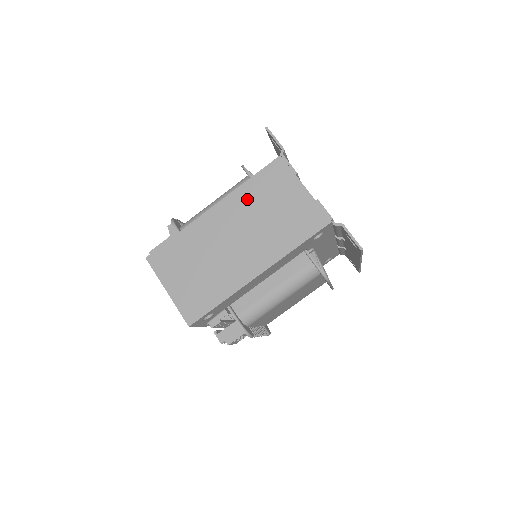
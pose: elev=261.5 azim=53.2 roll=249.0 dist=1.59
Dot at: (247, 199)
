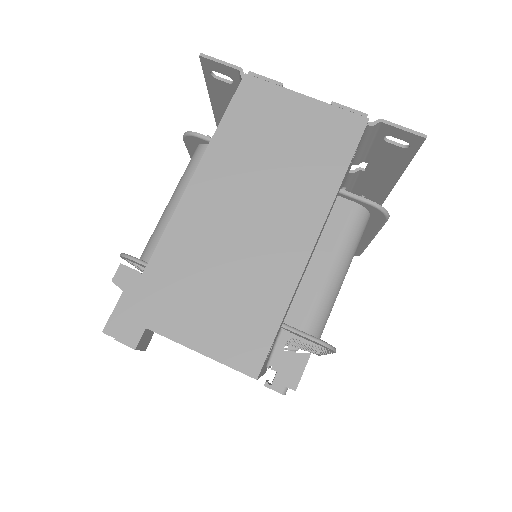
Dot at: (233, 150)
